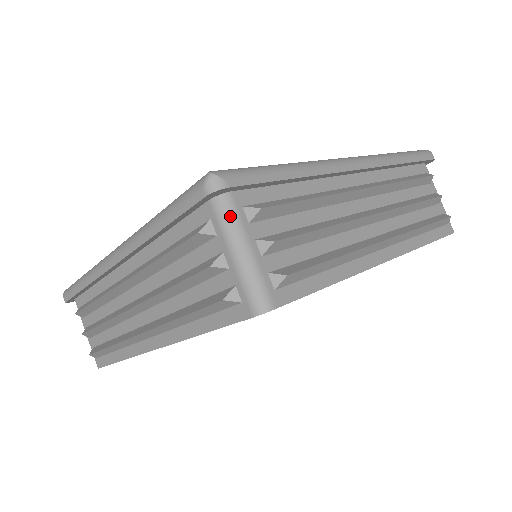
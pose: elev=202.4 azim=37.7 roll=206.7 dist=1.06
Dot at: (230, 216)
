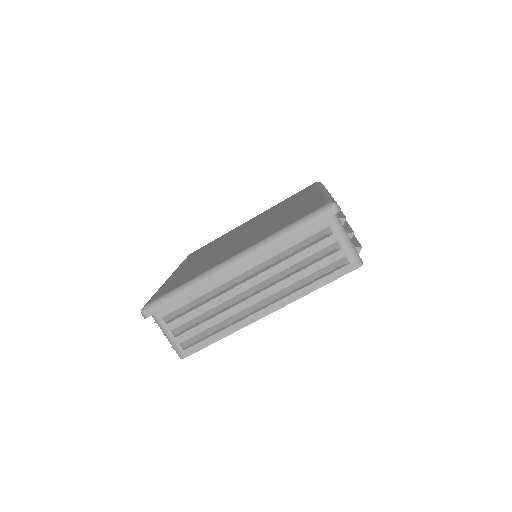
Dot at: (340, 223)
